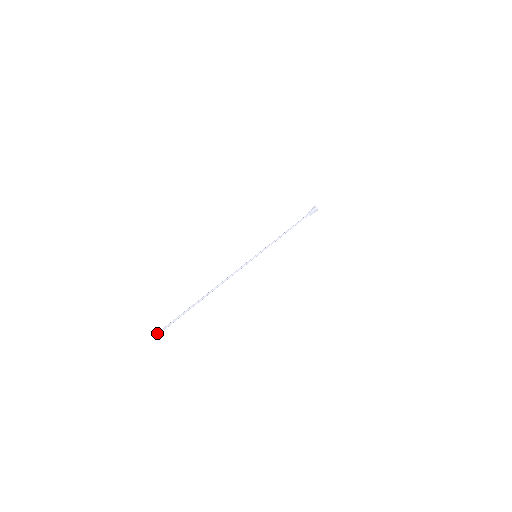
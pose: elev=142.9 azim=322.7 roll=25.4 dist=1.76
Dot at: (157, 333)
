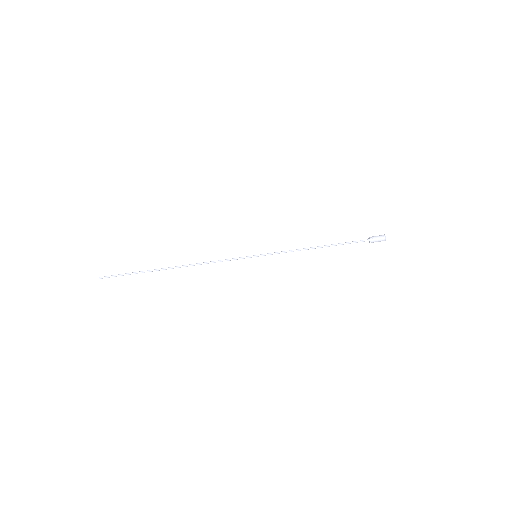
Dot at: (104, 277)
